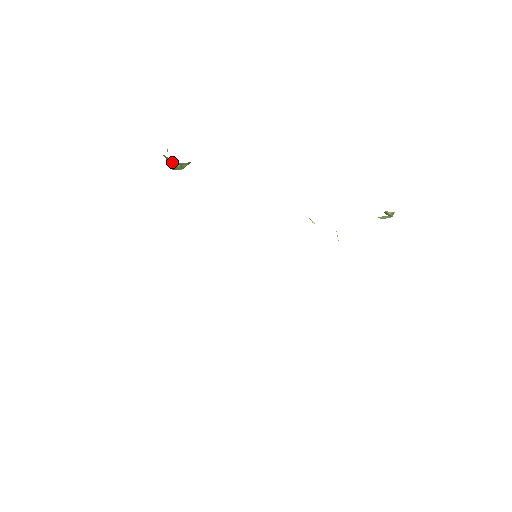
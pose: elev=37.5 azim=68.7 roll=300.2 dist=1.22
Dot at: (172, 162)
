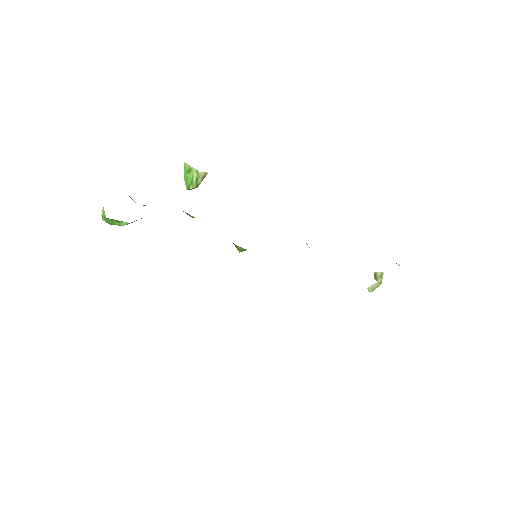
Dot at: (190, 174)
